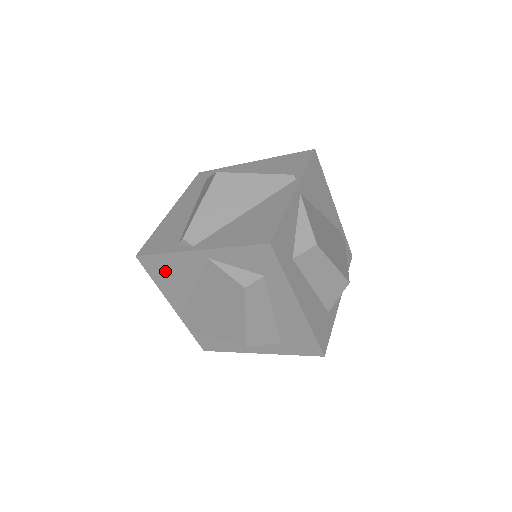
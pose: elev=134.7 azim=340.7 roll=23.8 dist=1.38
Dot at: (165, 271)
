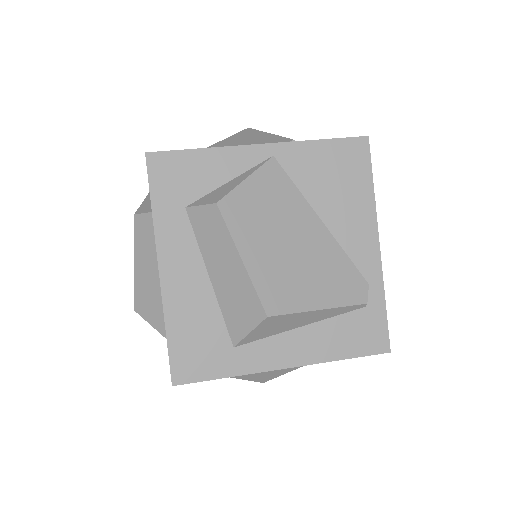
Dot at: occluded
